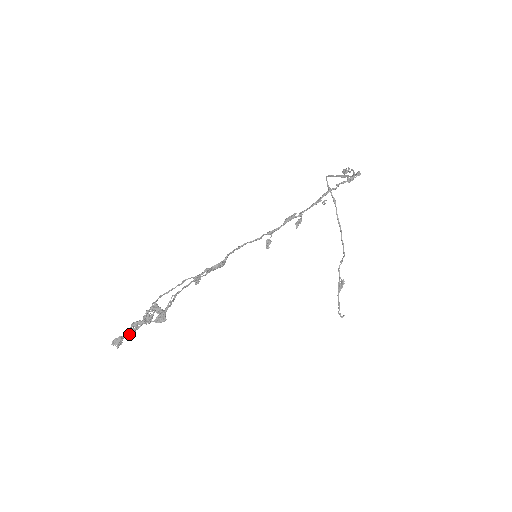
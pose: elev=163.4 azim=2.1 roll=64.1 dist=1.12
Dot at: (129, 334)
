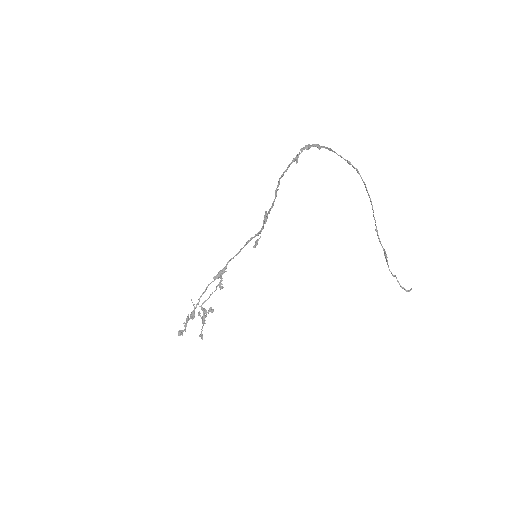
Dot at: (185, 329)
